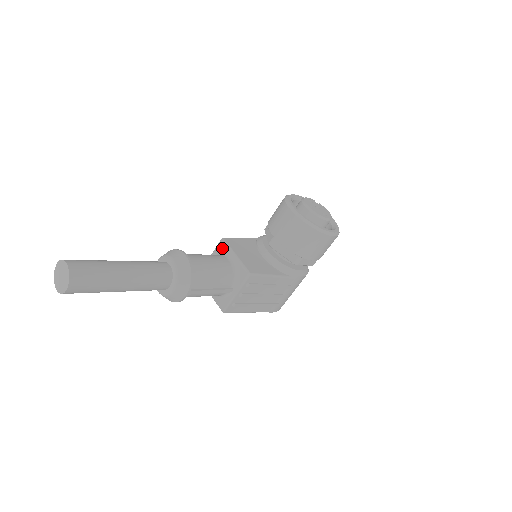
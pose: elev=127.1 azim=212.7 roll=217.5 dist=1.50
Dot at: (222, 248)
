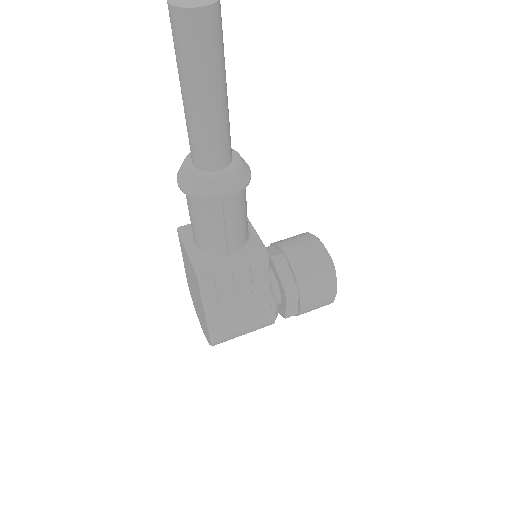
Dot at: occluded
